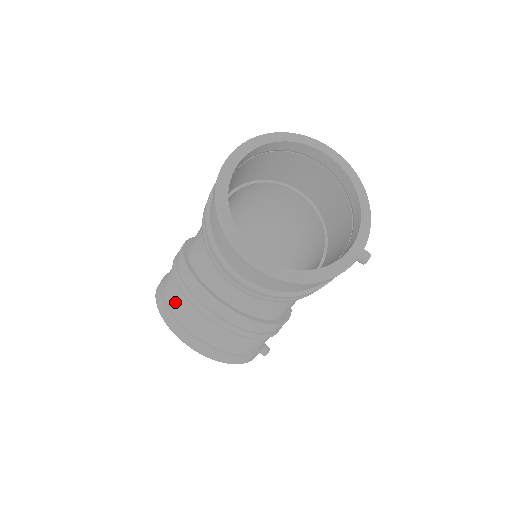
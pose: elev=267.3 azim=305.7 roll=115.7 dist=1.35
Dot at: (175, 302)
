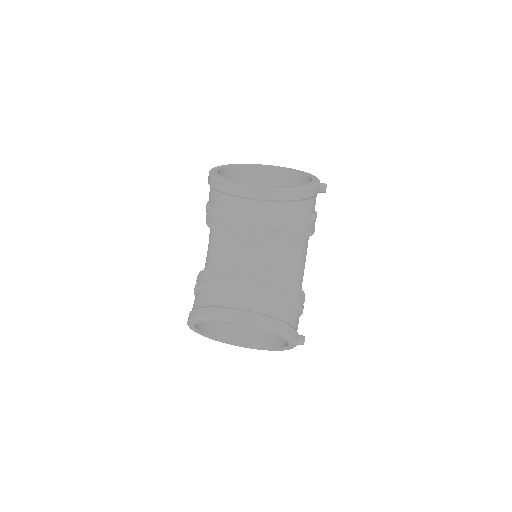
Dot at: (208, 298)
